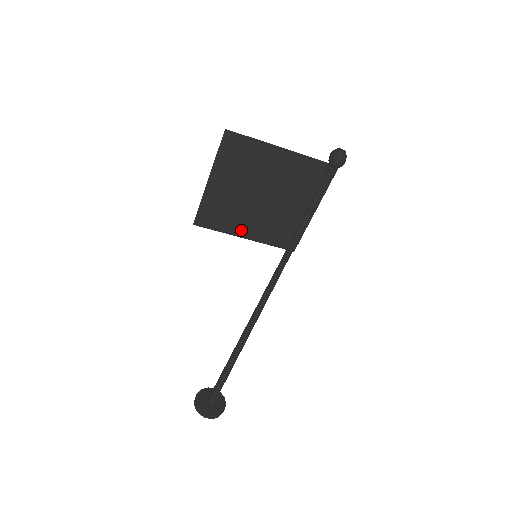
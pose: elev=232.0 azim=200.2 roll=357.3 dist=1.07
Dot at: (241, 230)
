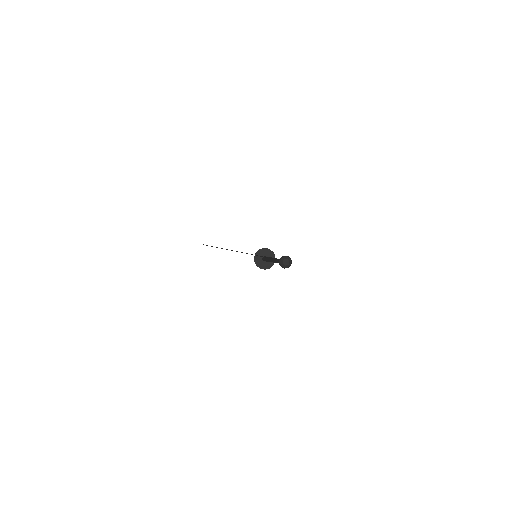
Dot at: occluded
